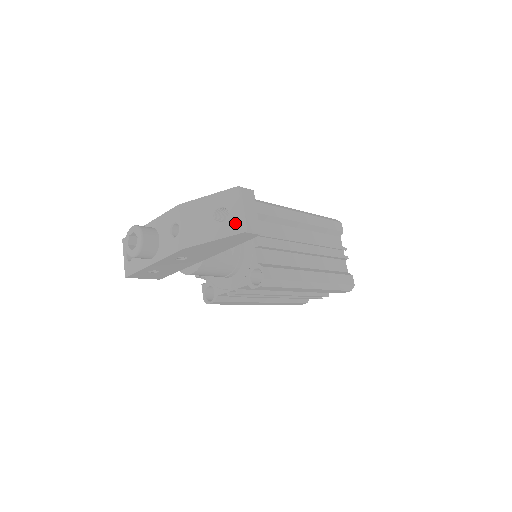
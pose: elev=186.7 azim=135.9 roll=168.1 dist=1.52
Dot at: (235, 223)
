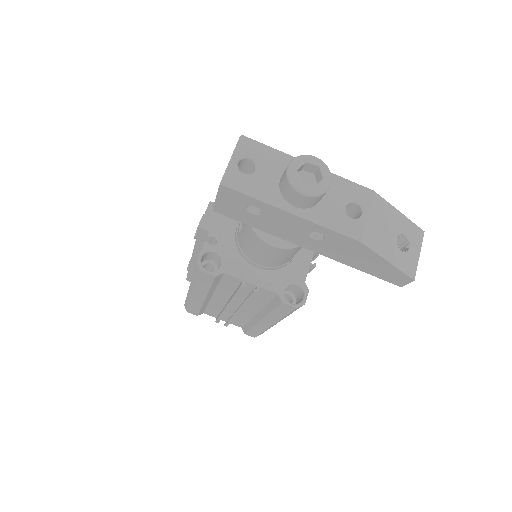
Dot at: (411, 264)
